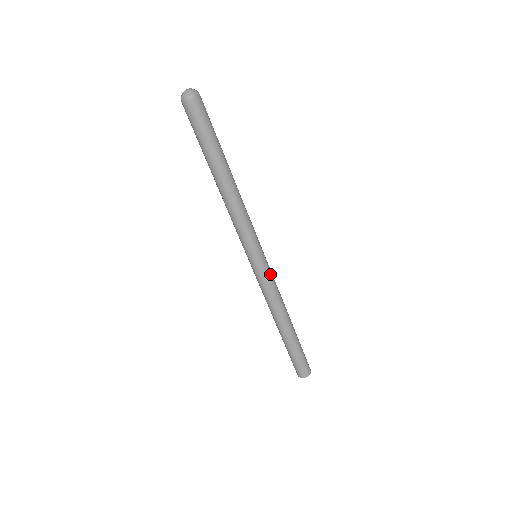
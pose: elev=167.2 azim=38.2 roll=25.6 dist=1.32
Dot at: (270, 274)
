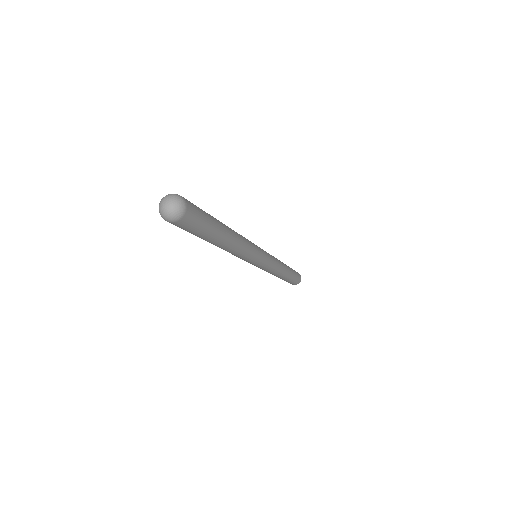
Dot at: (269, 265)
